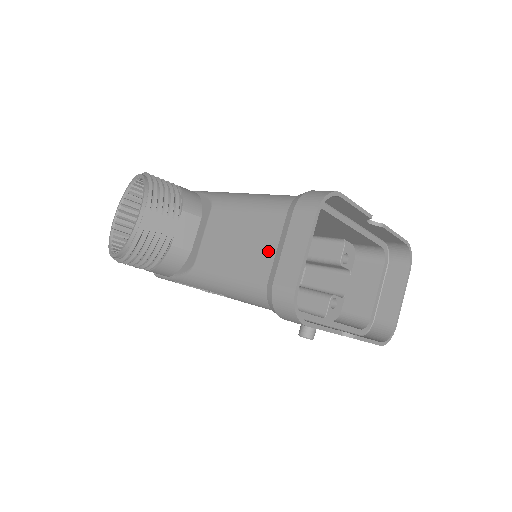
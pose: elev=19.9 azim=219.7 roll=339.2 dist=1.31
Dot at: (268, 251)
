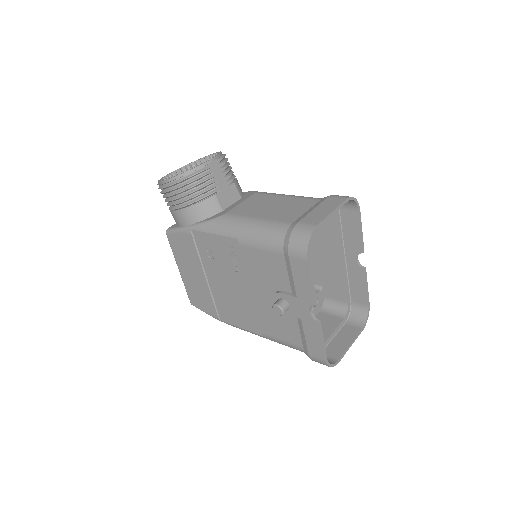
Dot at: (298, 212)
